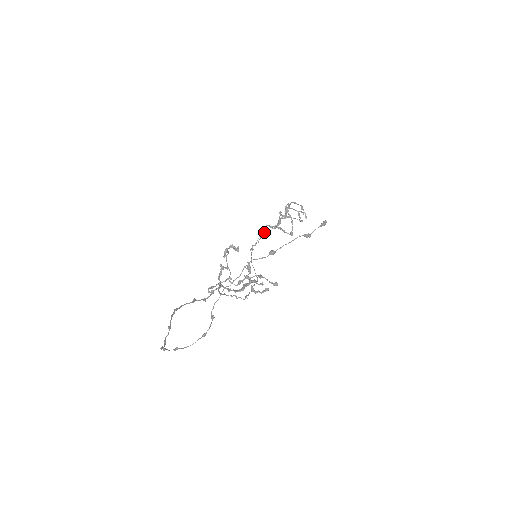
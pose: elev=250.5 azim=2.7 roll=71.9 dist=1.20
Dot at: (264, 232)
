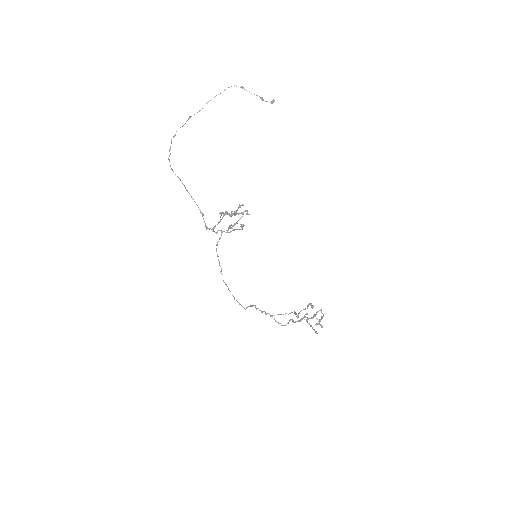
Dot at: occluded
